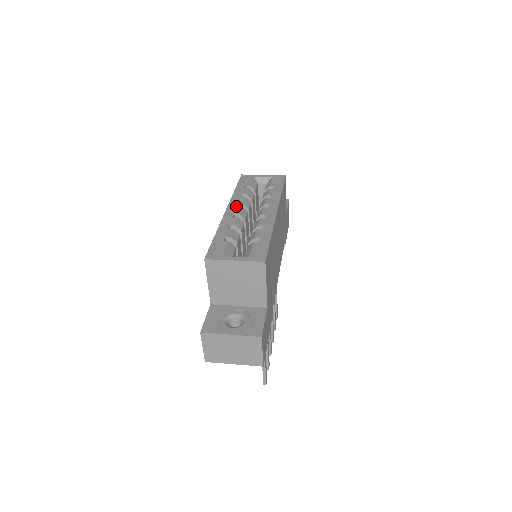
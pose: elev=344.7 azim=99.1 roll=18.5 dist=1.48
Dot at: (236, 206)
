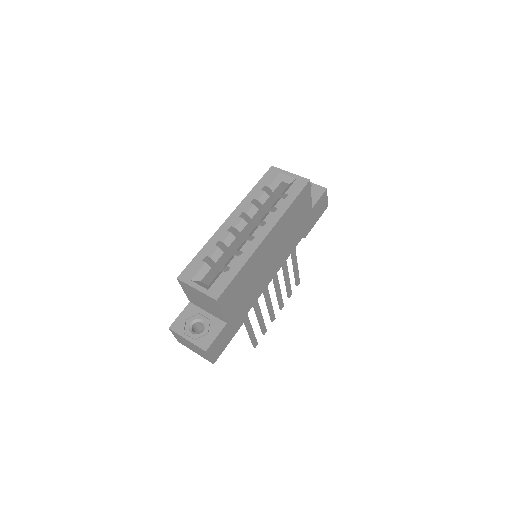
Dot at: (238, 215)
